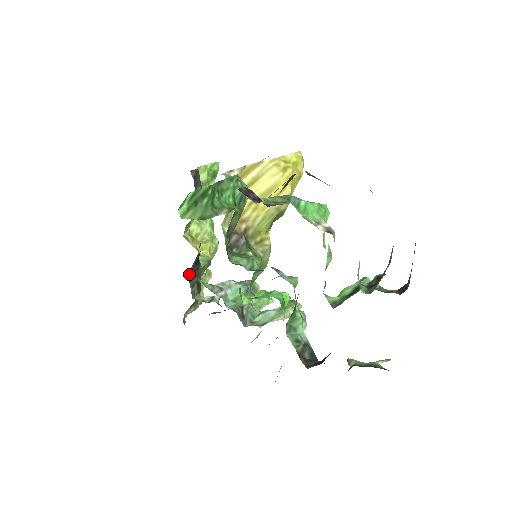
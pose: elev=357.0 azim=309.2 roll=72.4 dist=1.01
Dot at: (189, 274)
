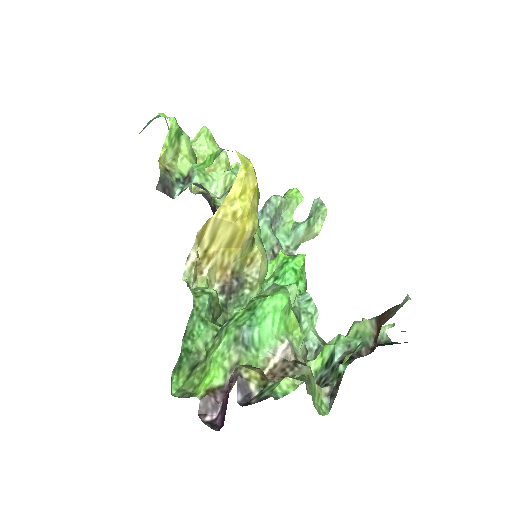
Dot at: occluded
